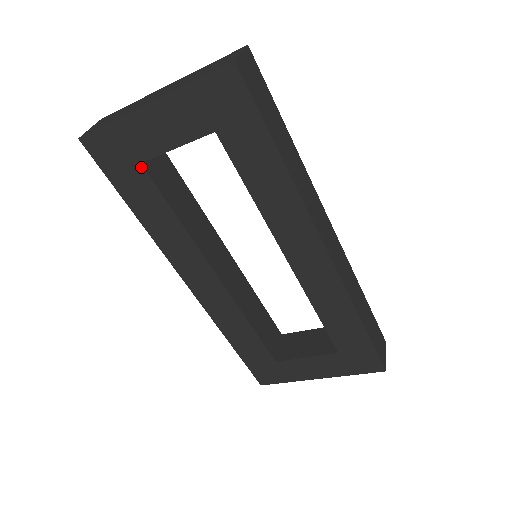
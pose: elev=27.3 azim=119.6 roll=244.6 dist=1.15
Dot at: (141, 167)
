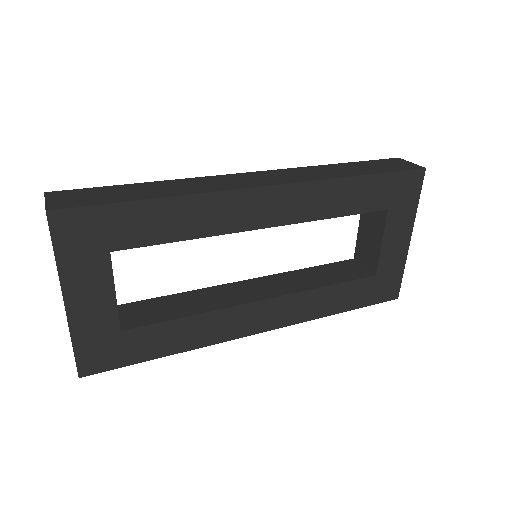
Dot at: (125, 332)
